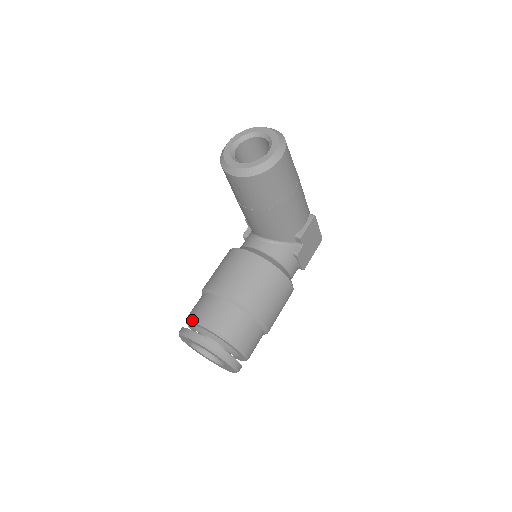
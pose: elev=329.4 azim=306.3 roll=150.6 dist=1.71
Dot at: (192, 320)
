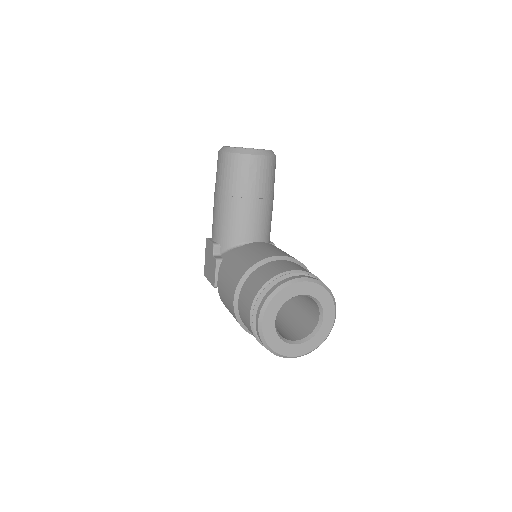
Dot at: (280, 274)
